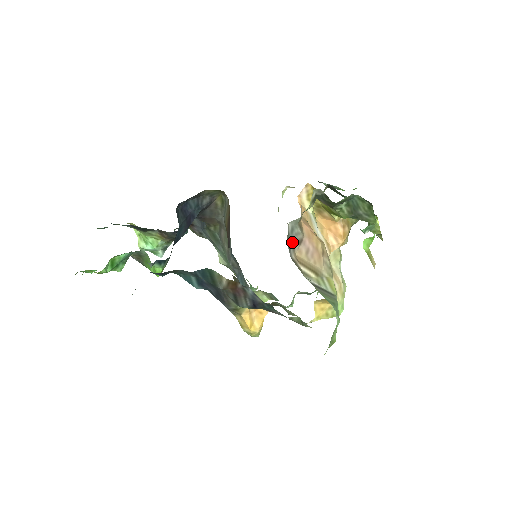
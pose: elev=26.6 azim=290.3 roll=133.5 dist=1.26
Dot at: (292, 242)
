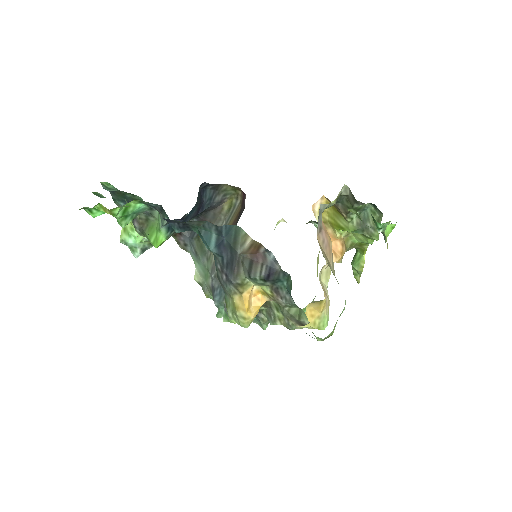
Dot at: (318, 223)
